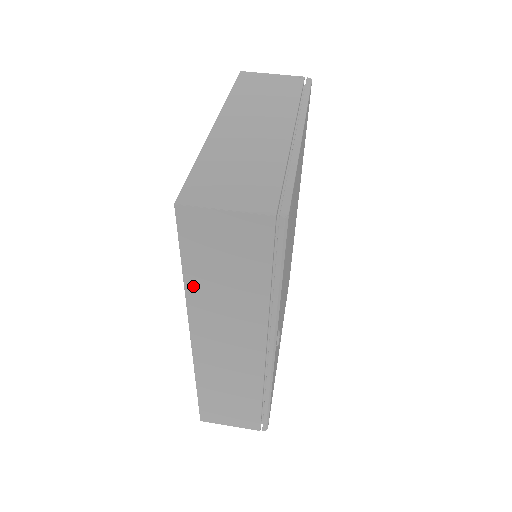
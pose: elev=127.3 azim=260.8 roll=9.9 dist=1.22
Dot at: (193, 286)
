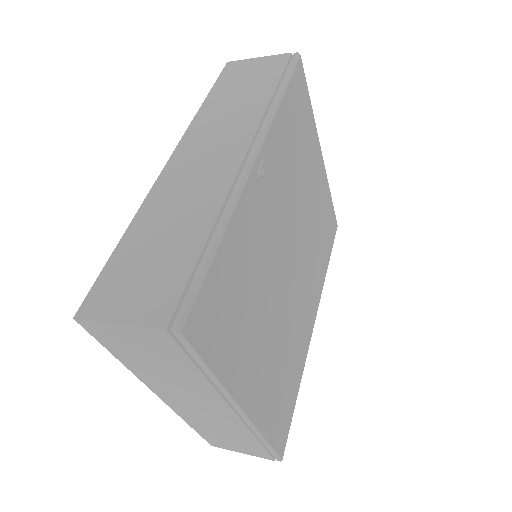
Dot at: (207, 107)
